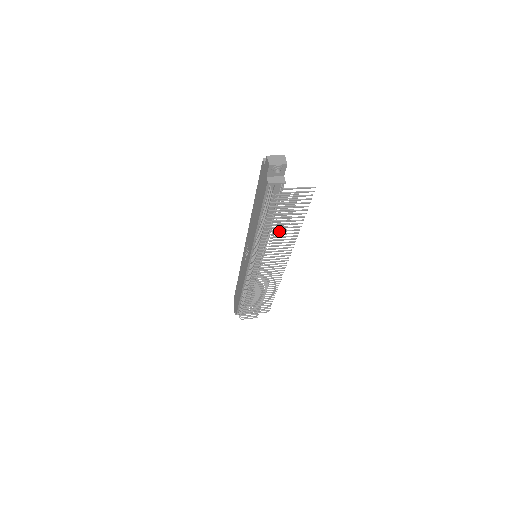
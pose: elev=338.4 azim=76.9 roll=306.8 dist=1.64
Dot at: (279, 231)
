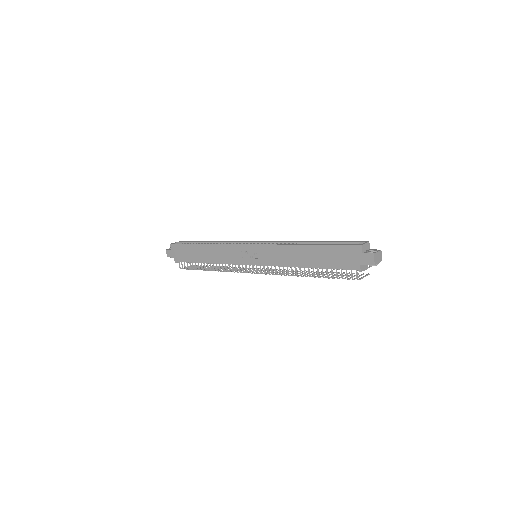
Dot at: occluded
